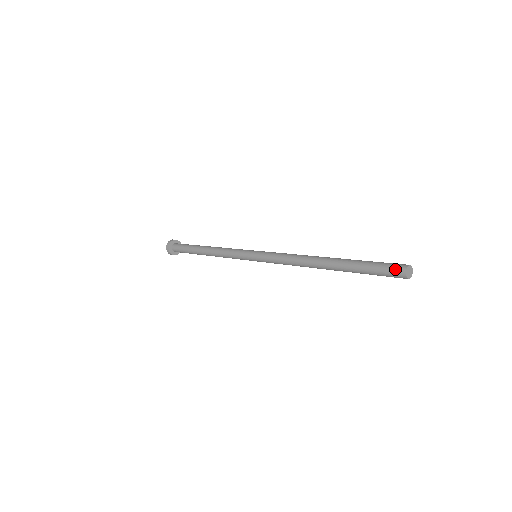
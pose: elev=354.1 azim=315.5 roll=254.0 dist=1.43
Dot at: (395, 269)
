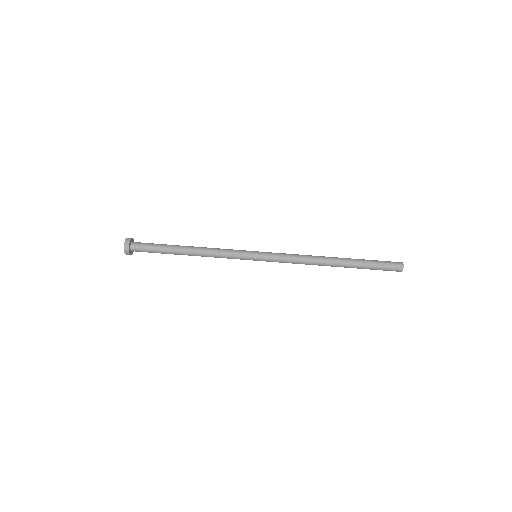
Dot at: (395, 268)
